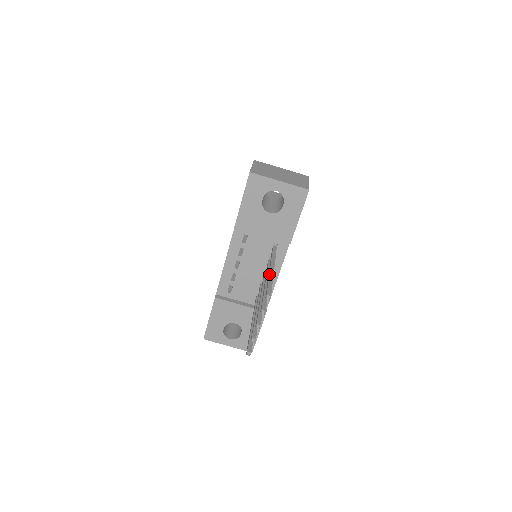
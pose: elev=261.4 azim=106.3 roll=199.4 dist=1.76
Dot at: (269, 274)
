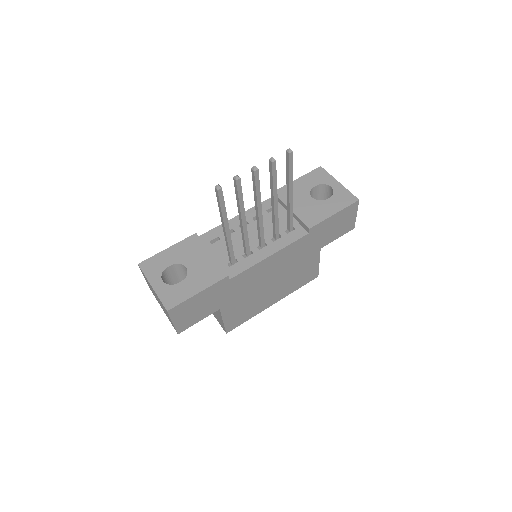
Dot at: occluded
